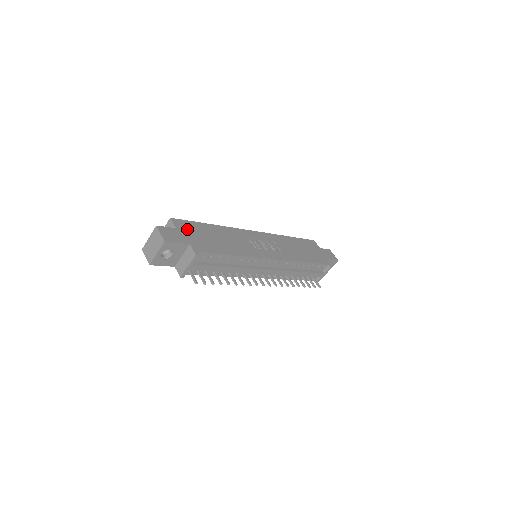
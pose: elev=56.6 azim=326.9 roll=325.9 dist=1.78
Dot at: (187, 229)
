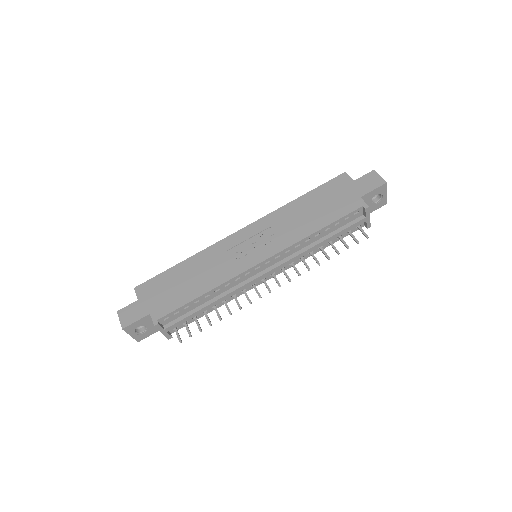
Dot at: (150, 292)
